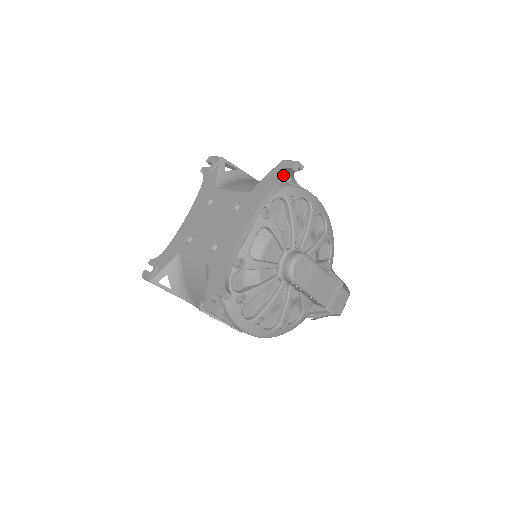
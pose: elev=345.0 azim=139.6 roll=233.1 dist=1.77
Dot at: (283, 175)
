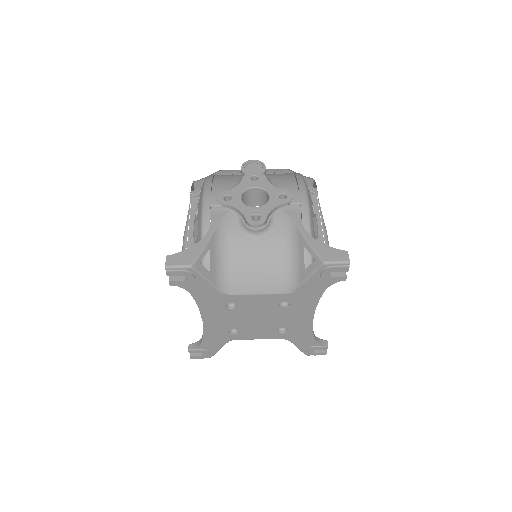
Dot at: (339, 278)
